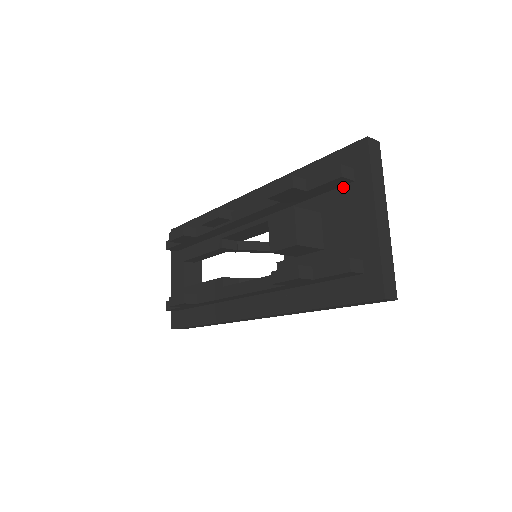
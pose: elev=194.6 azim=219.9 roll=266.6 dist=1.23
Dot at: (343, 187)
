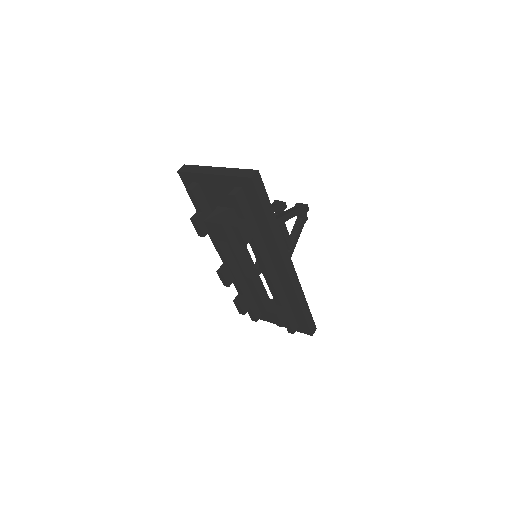
Dot at: (202, 190)
